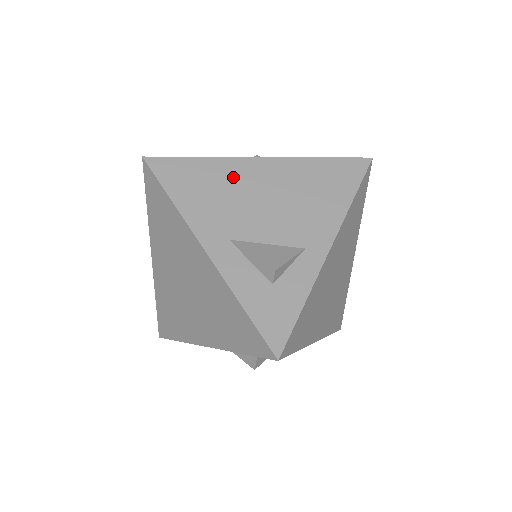
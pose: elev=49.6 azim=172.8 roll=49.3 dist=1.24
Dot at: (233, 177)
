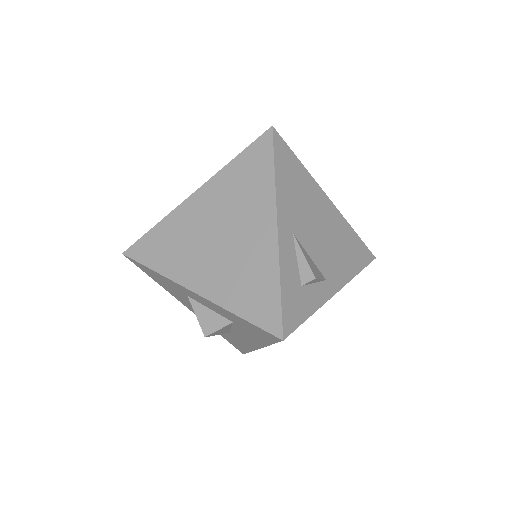
Dot at: (312, 195)
